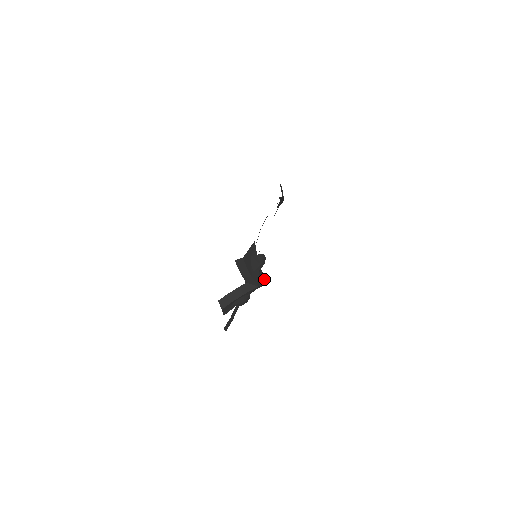
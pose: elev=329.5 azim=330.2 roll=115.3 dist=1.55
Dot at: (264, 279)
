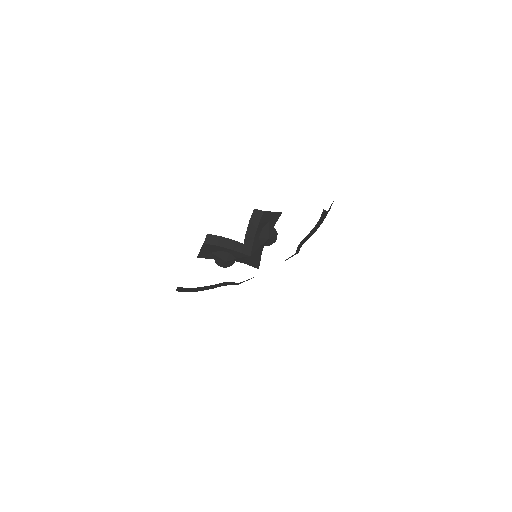
Dot at: (258, 259)
